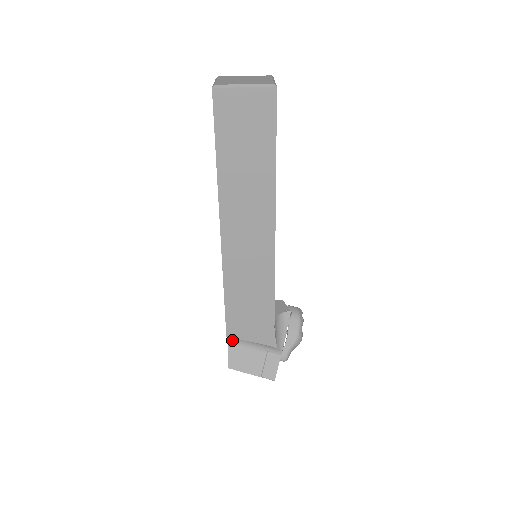
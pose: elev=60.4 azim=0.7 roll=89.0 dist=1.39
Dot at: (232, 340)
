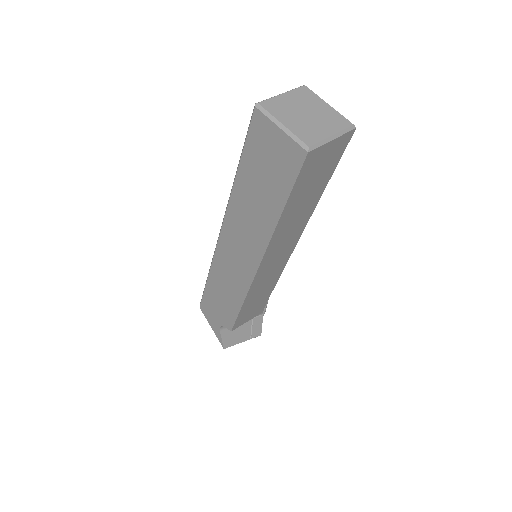
Dot at: (224, 327)
